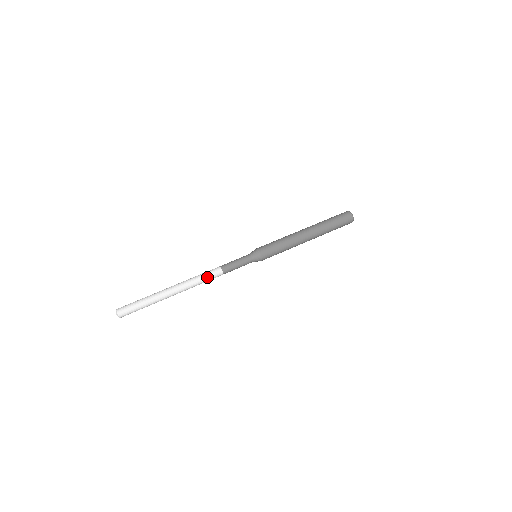
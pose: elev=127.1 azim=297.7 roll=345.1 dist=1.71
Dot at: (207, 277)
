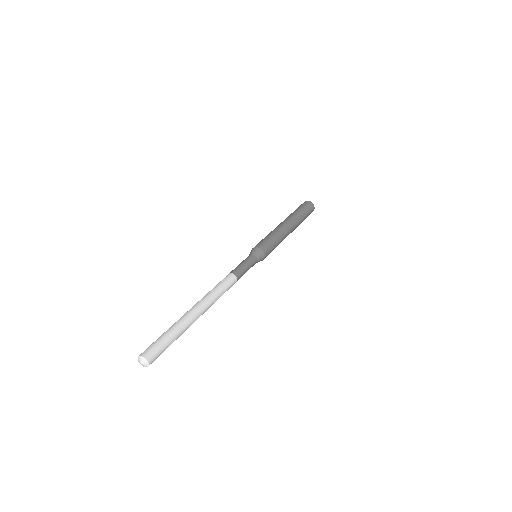
Dot at: (224, 286)
